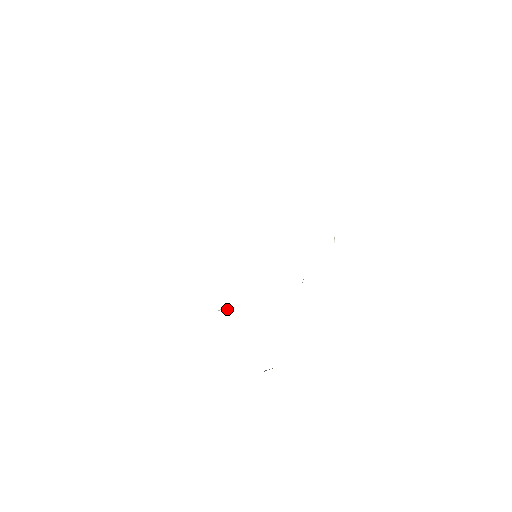
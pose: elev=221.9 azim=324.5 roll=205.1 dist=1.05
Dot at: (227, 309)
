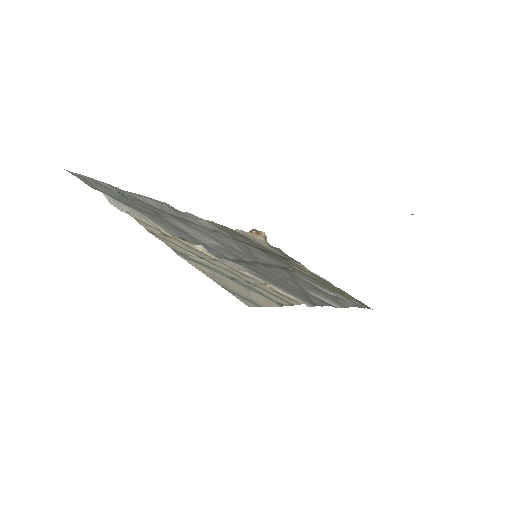
Dot at: (226, 232)
